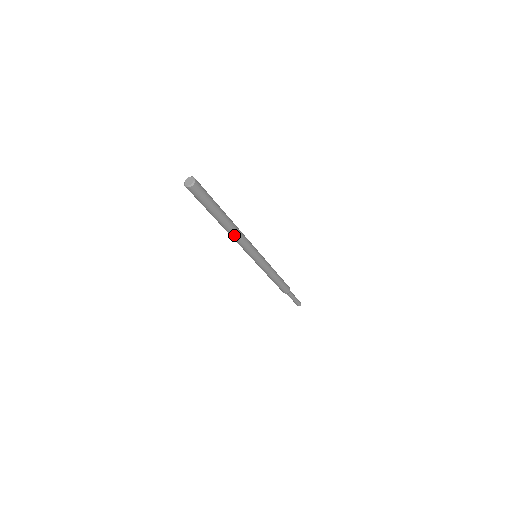
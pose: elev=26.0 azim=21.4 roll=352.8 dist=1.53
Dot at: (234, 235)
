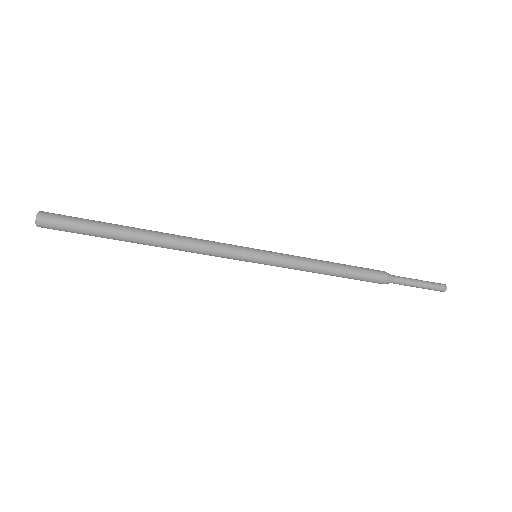
Dot at: (174, 248)
